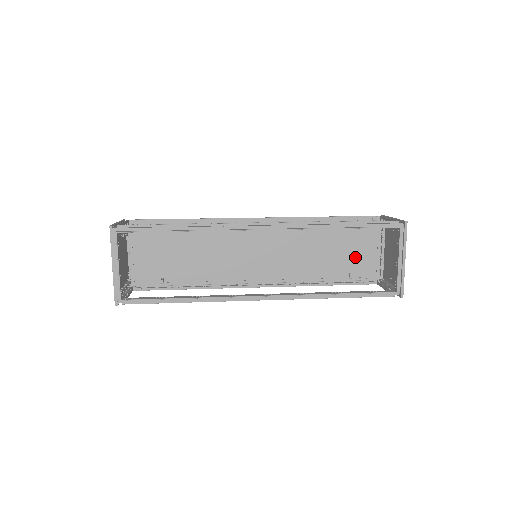
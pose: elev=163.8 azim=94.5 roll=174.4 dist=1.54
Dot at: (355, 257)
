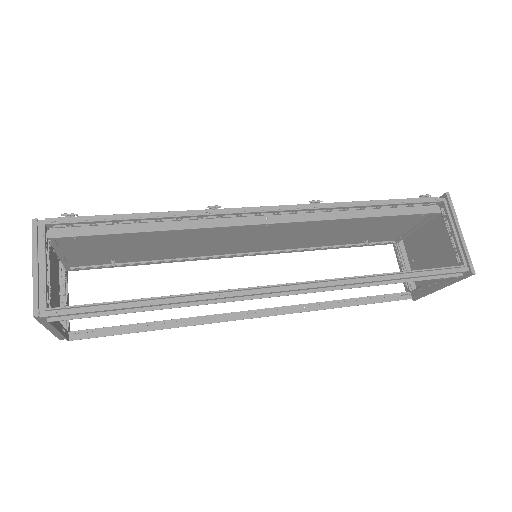
Dot at: (383, 231)
